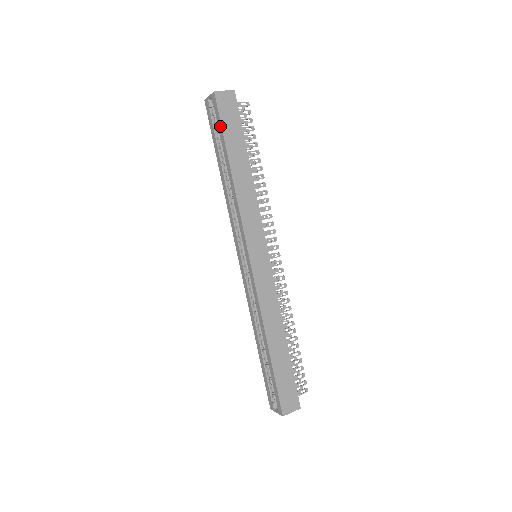
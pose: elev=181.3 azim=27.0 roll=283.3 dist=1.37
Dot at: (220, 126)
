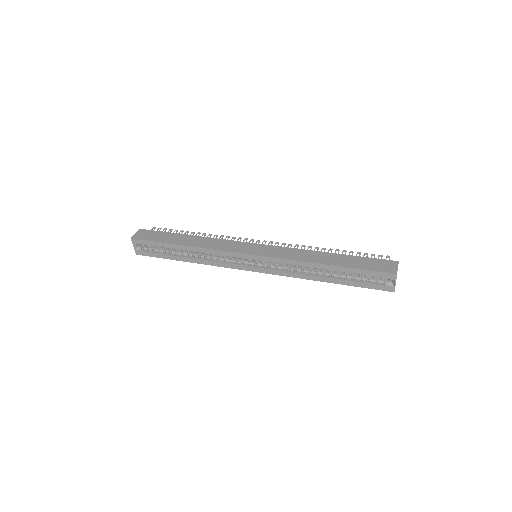
Dot at: (153, 243)
